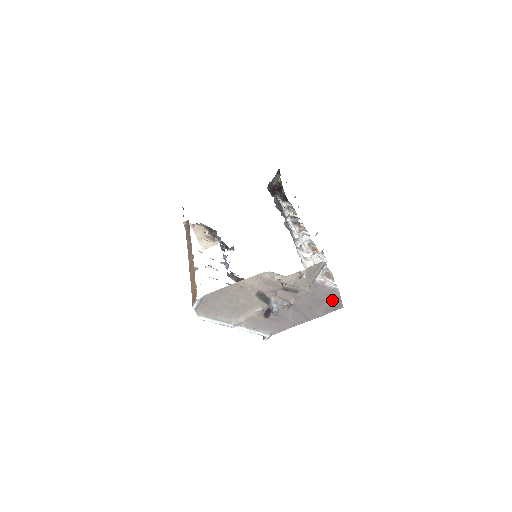
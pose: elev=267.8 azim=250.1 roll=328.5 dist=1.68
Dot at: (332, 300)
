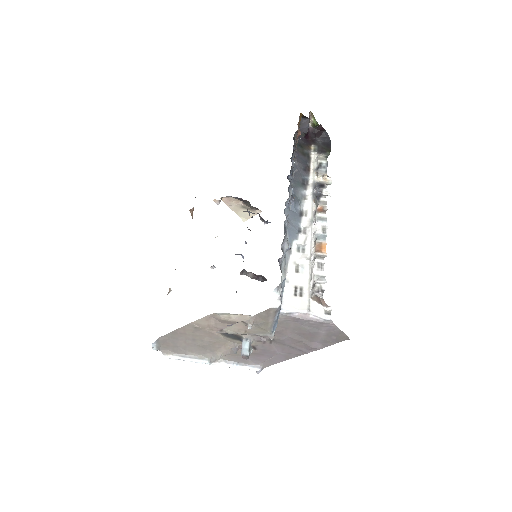
Dot at: (328, 332)
